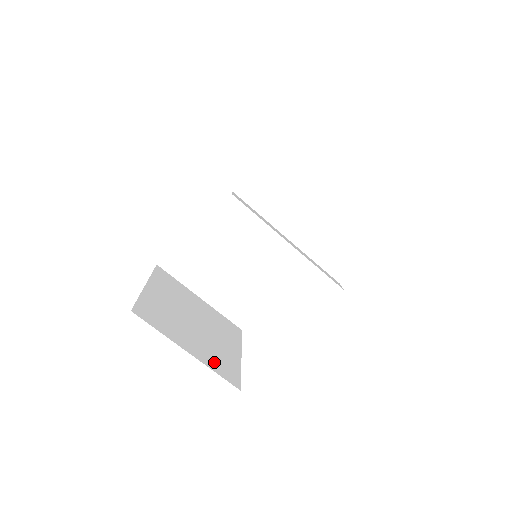
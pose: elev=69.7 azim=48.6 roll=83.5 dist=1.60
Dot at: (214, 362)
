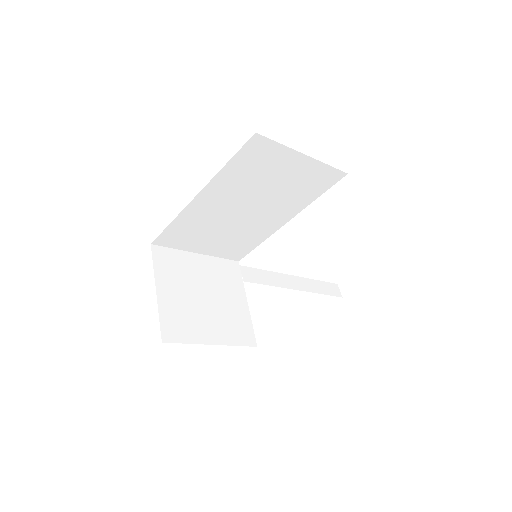
Dot at: (233, 334)
